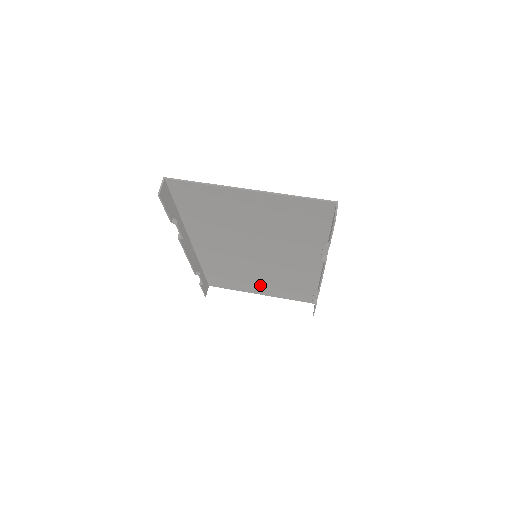
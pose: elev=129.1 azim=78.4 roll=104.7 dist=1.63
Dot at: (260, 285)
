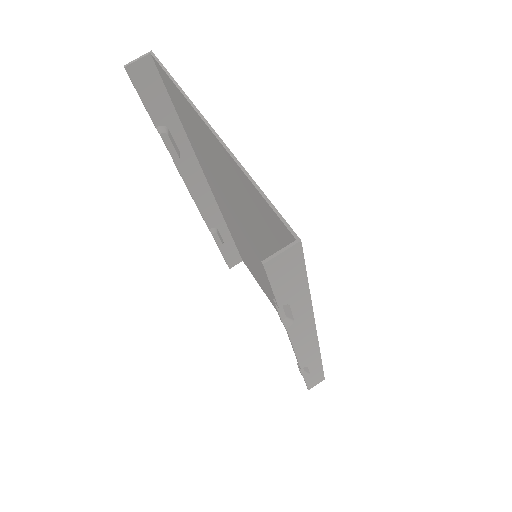
Dot at: occluded
